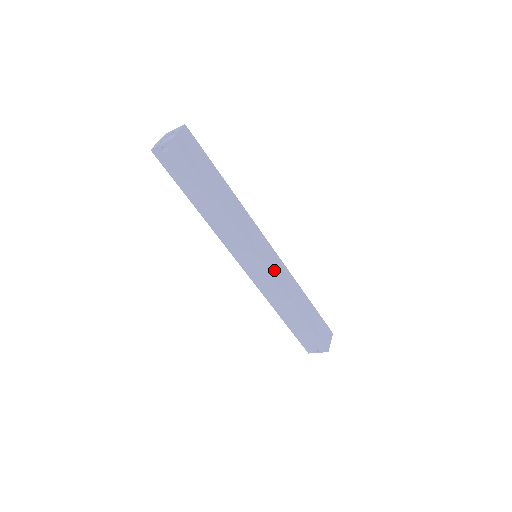
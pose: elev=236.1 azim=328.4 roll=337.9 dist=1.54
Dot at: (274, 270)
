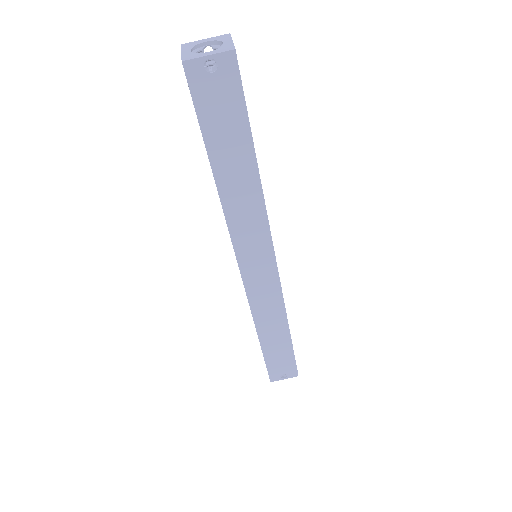
Dot at: occluded
